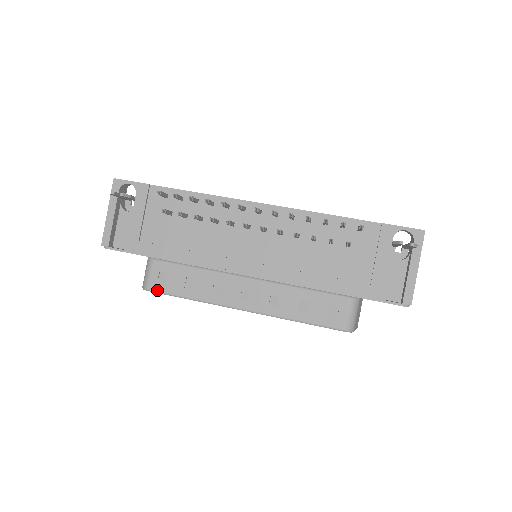
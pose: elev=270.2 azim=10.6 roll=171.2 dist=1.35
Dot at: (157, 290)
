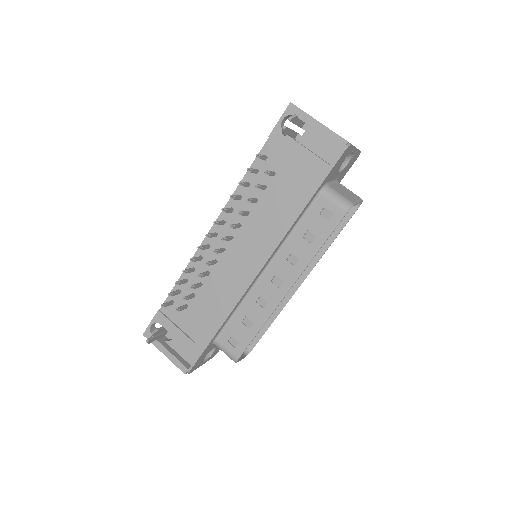
Dot at: (240, 352)
